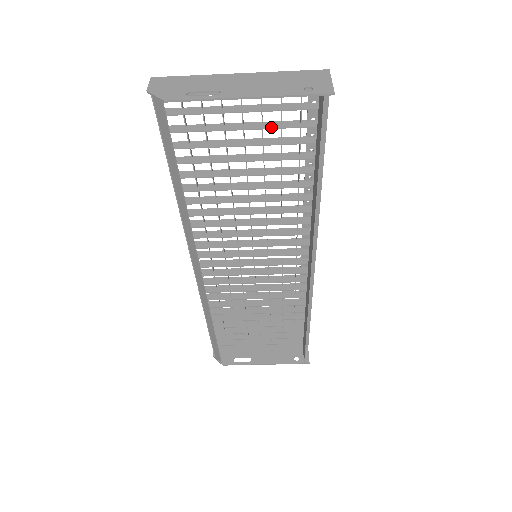
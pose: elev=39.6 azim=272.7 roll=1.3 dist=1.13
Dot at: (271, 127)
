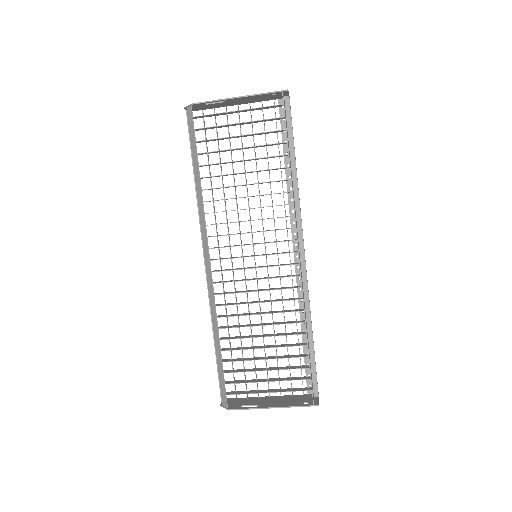
Dot at: (258, 133)
